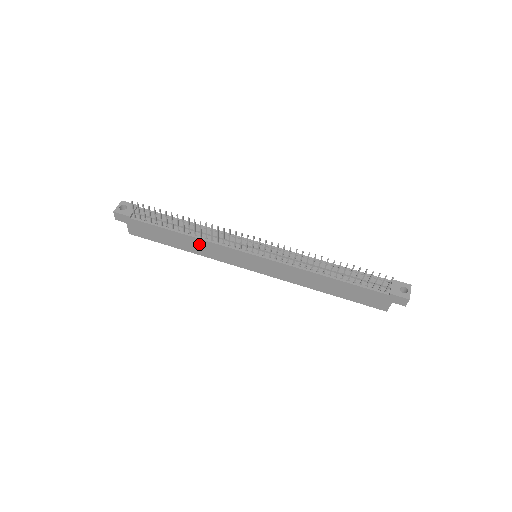
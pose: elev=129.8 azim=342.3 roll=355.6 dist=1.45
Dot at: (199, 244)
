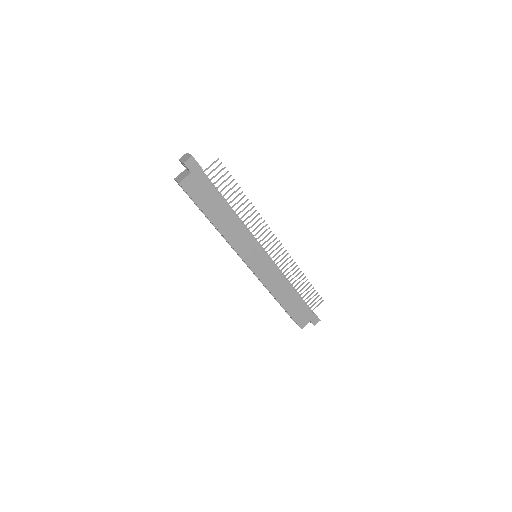
Dot at: (234, 225)
